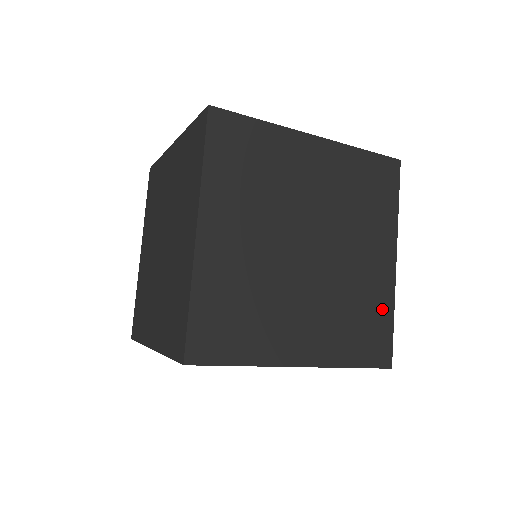
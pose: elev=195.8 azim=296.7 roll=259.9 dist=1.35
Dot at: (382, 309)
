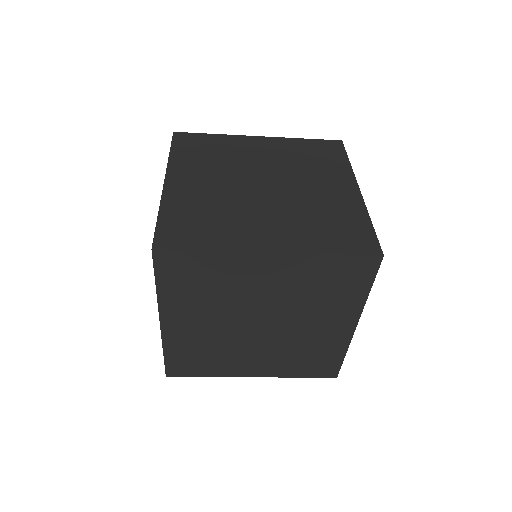
Dot at: (355, 217)
